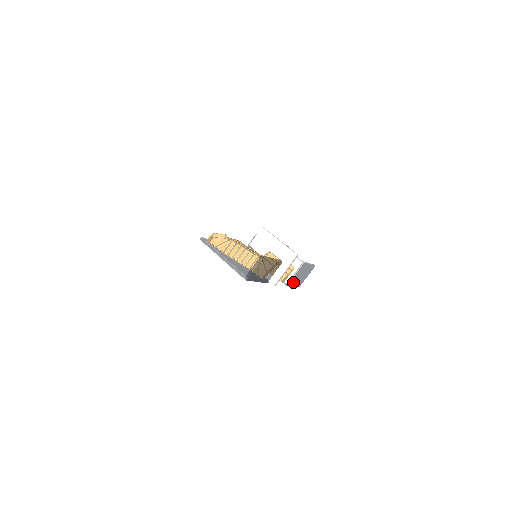
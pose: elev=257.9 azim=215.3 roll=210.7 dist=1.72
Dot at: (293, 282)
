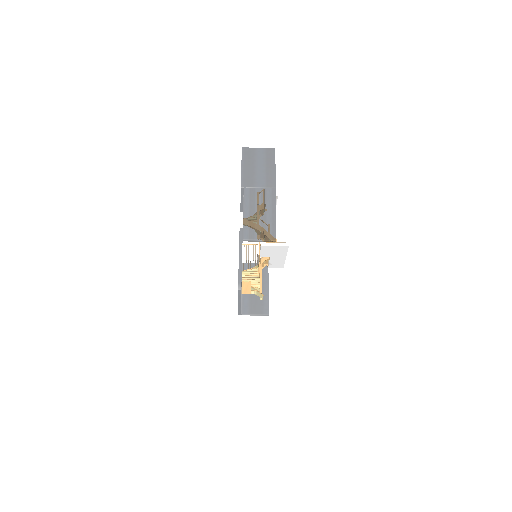
Dot at: occluded
